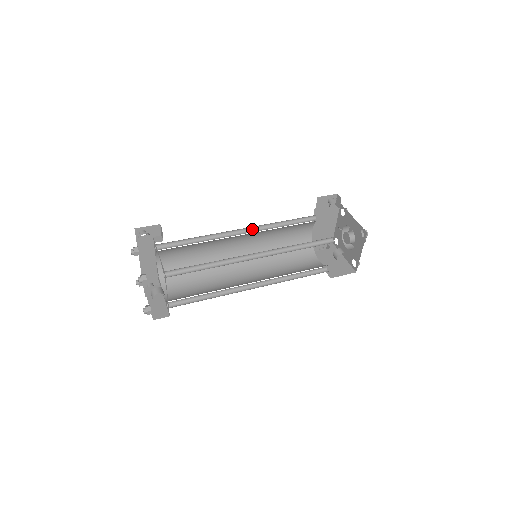
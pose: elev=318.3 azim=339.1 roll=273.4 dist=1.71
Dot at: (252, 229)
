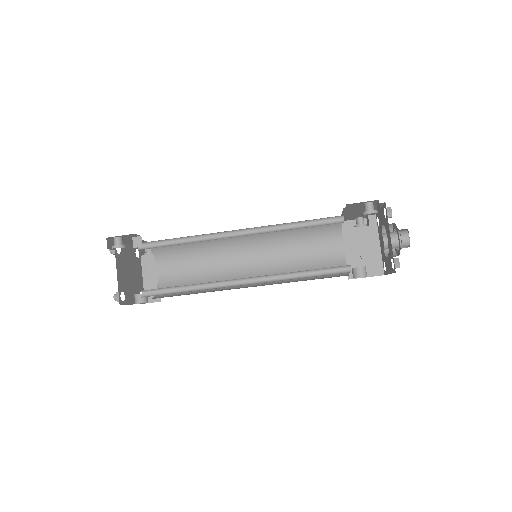
Dot at: (253, 228)
